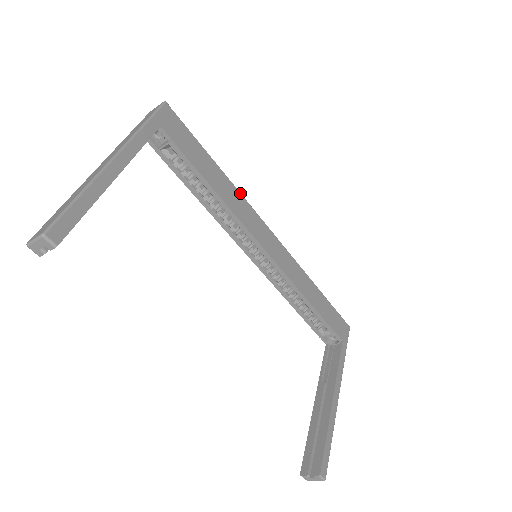
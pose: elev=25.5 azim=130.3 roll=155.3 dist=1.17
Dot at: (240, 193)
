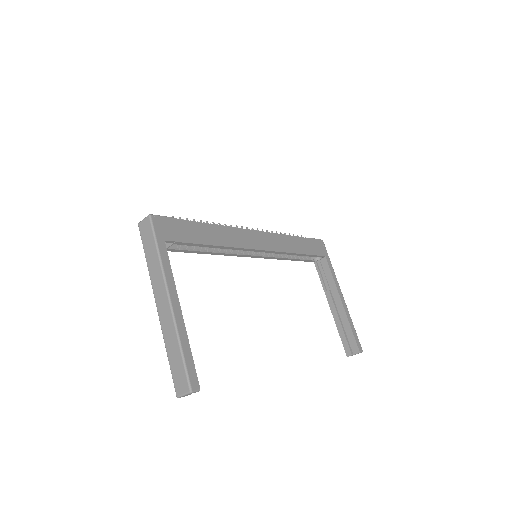
Dot at: (225, 226)
